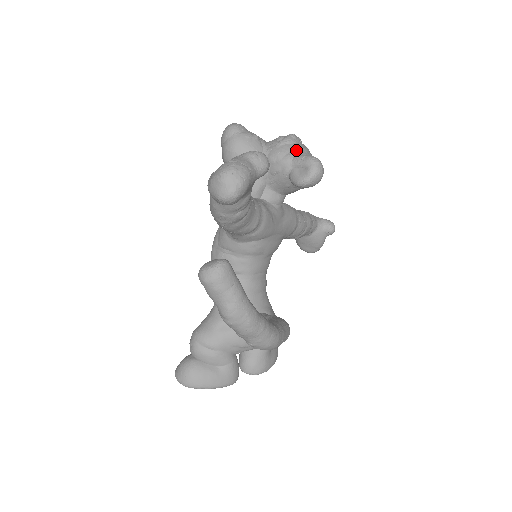
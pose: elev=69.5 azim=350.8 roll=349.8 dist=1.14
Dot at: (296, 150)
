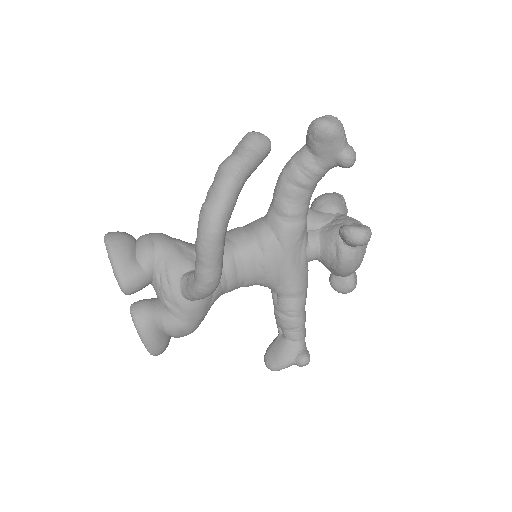
Dot at: occluded
